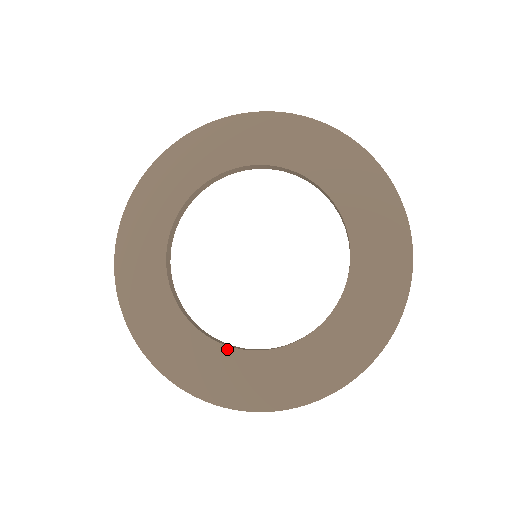
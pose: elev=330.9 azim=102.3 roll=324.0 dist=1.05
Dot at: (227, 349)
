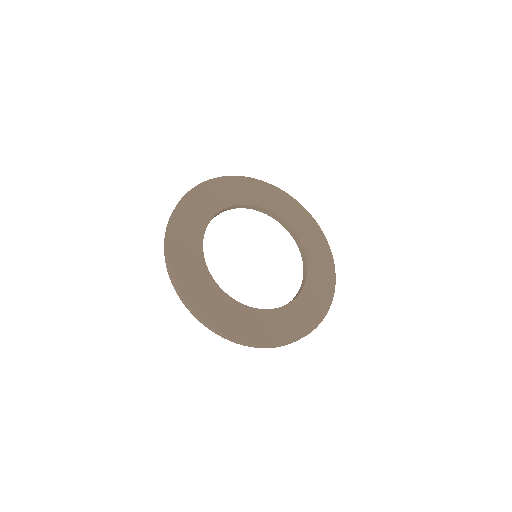
Dot at: (279, 309)
